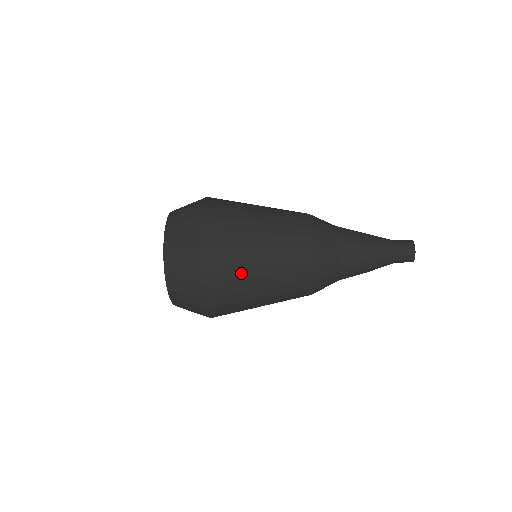
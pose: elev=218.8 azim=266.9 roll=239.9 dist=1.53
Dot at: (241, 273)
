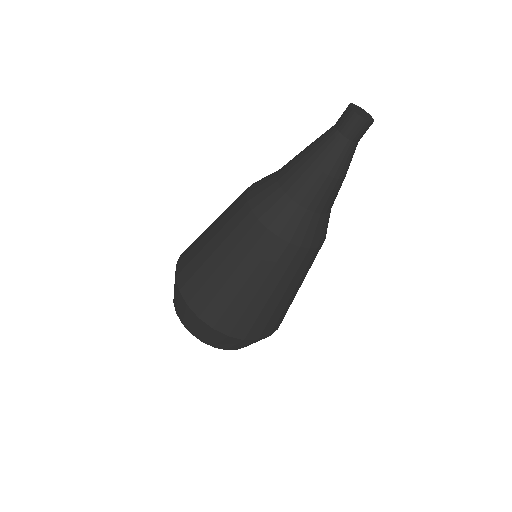
Dot at: (201, 261)
